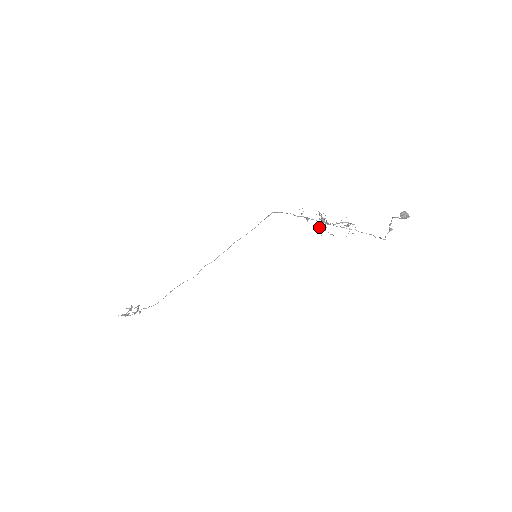
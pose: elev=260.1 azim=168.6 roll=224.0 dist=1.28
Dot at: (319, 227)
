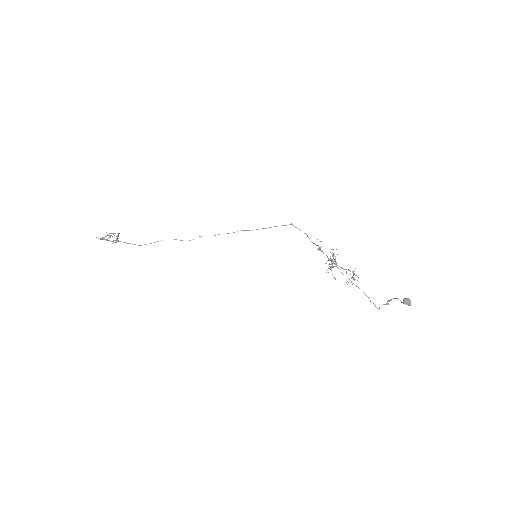
Dot at: (328, 268)
